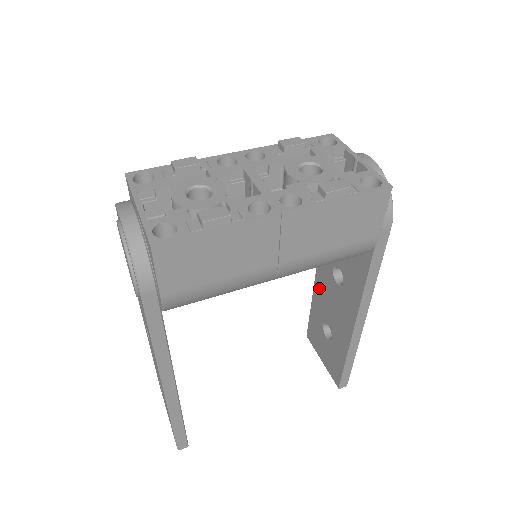
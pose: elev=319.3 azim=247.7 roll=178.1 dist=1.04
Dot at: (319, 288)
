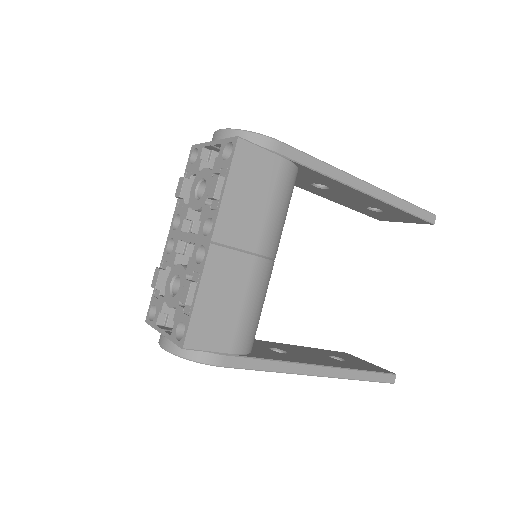
Dot at: (332, 199)
